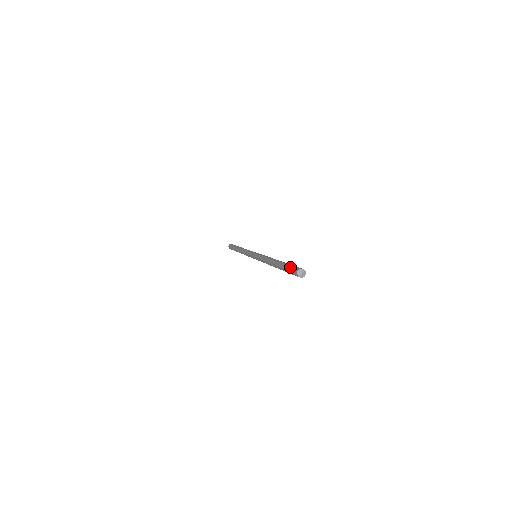
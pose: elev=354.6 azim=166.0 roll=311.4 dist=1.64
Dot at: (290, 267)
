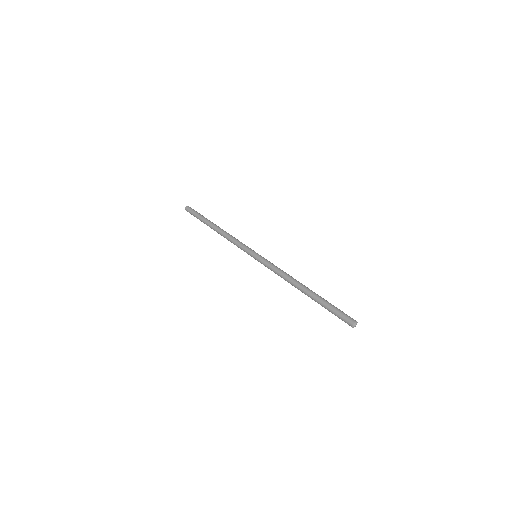
Dot at: occluded
